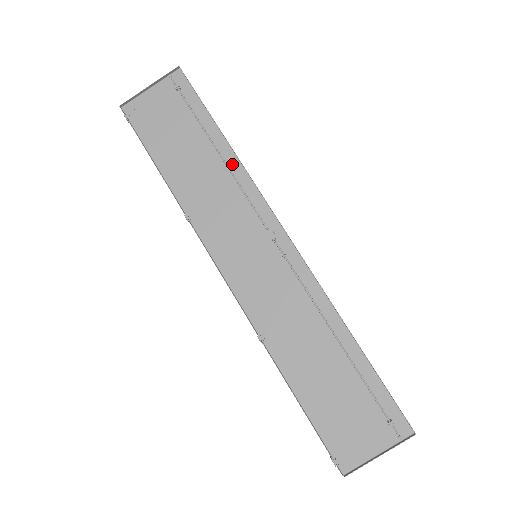
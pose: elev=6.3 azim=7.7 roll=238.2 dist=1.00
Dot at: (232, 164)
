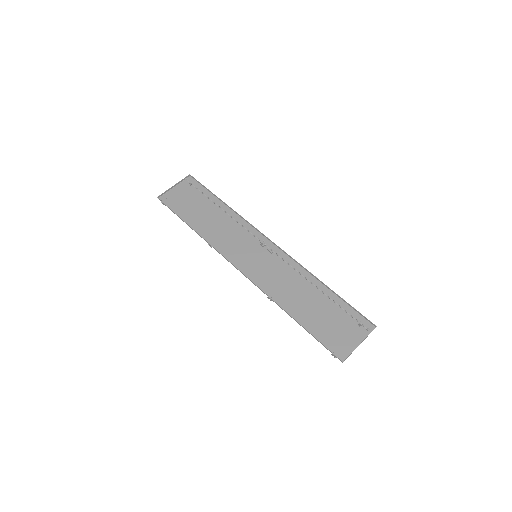
Dot at: (231, 214)
